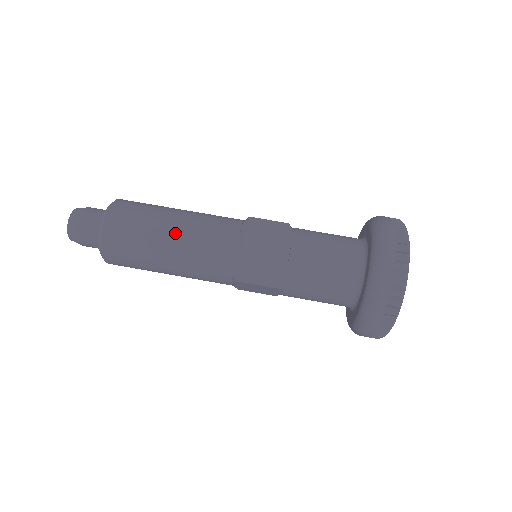
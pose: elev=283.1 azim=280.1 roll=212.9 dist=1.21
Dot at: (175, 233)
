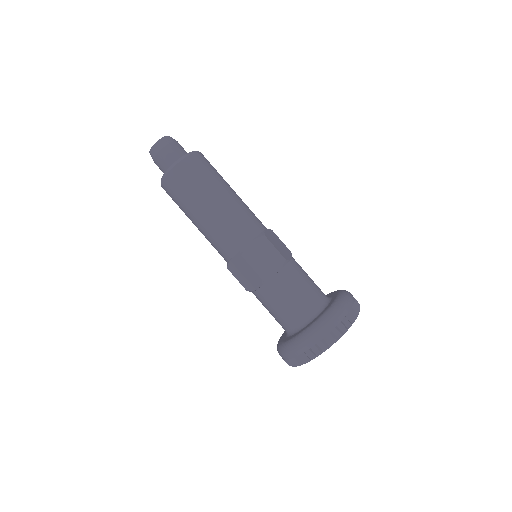
Dot at: (206, 214)
